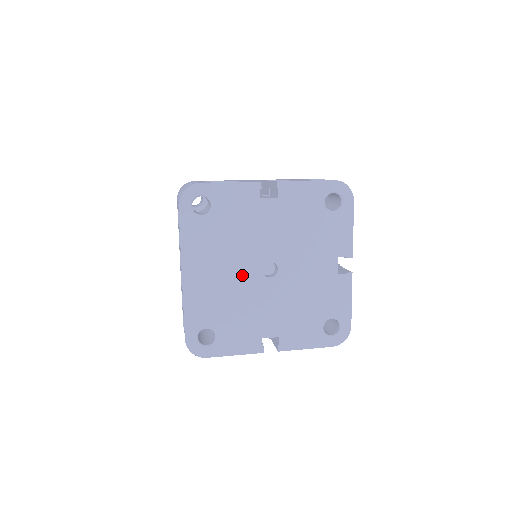
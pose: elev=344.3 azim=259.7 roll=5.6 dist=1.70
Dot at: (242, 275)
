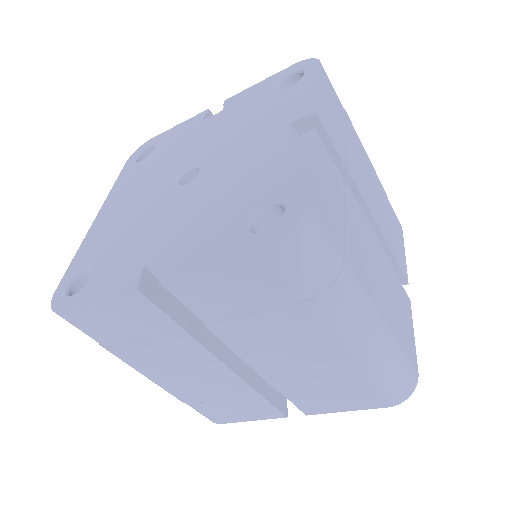
Dot at: (154, 195)
